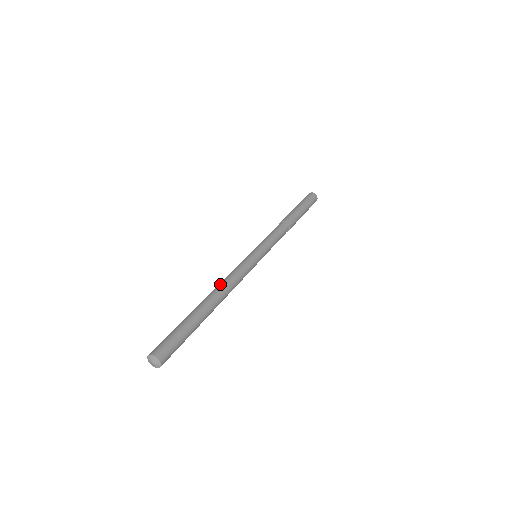
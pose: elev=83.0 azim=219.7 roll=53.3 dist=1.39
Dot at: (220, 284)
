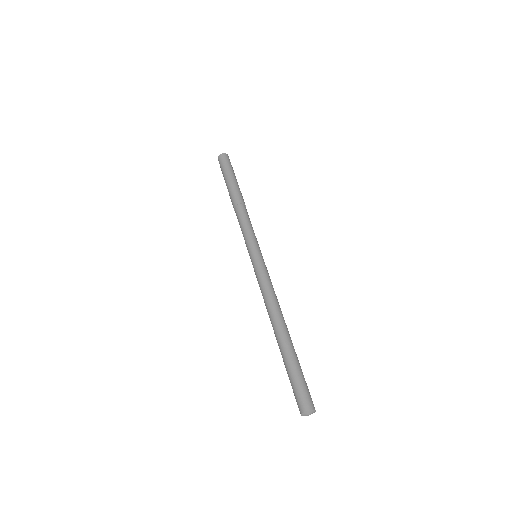
Dot at: (274, 306)
